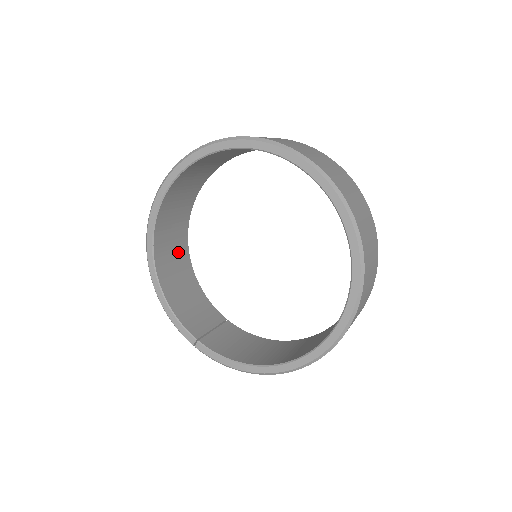
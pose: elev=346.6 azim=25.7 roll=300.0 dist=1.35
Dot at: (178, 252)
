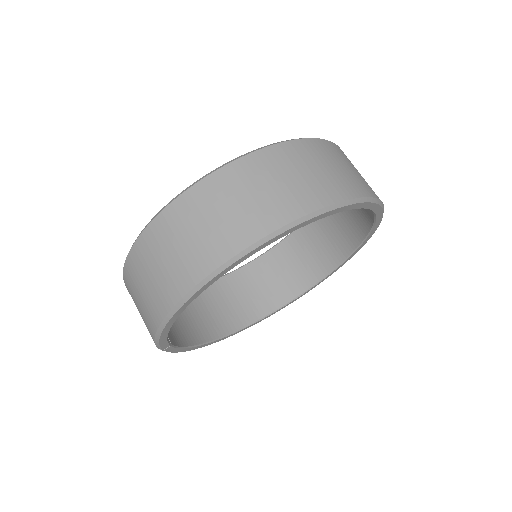
Dot at: occluded
